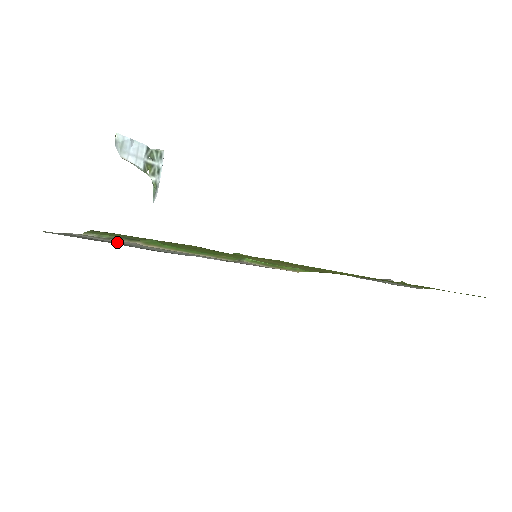
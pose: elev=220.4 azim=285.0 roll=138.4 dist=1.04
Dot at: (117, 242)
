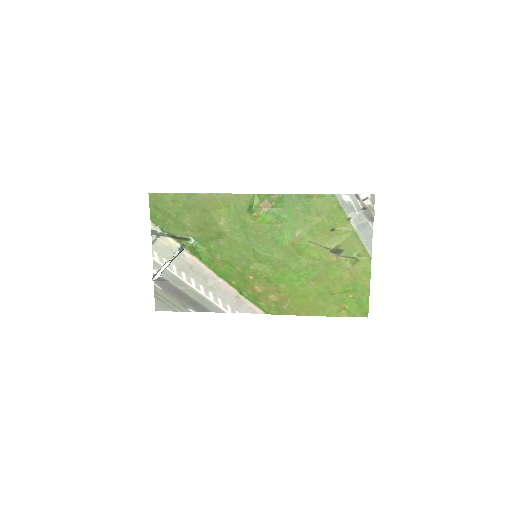
Dot at: (180, 282)
